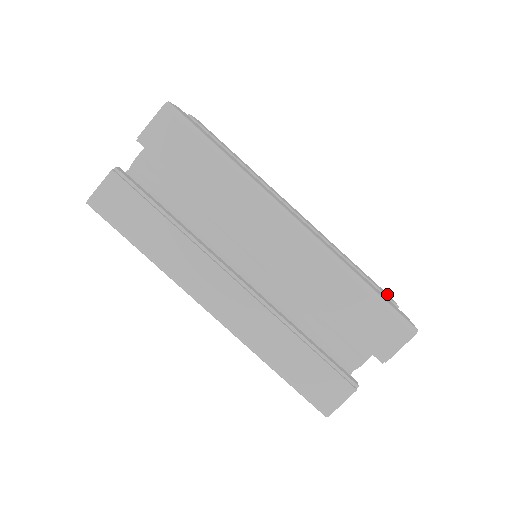
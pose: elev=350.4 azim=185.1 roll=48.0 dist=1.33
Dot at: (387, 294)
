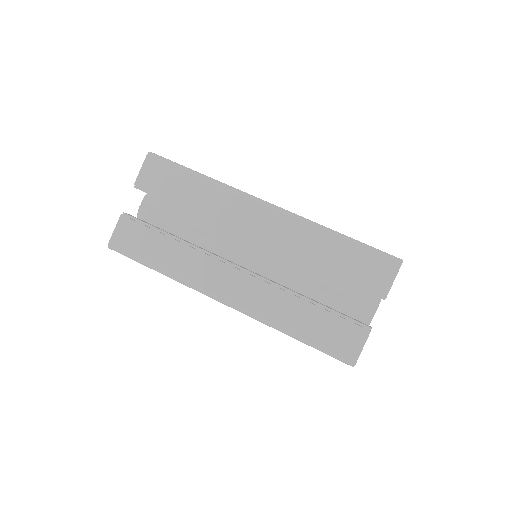
Dot at: occluded
